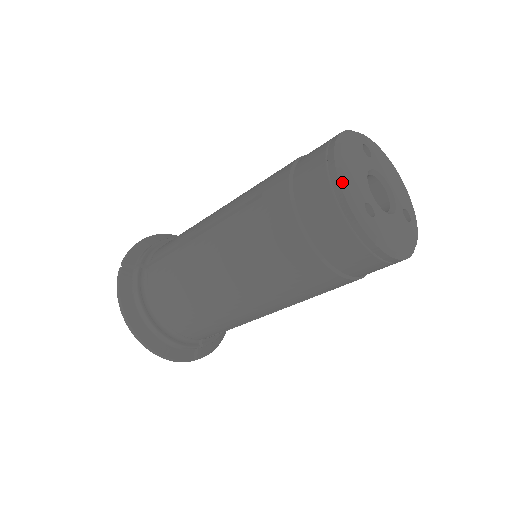
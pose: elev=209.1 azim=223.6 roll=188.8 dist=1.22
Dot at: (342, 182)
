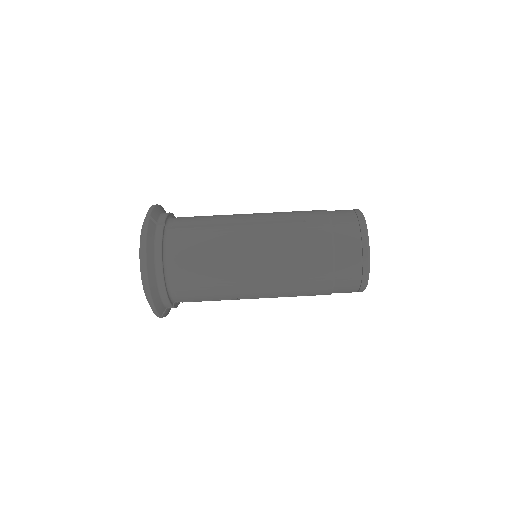
Dot at: (367, 236)
